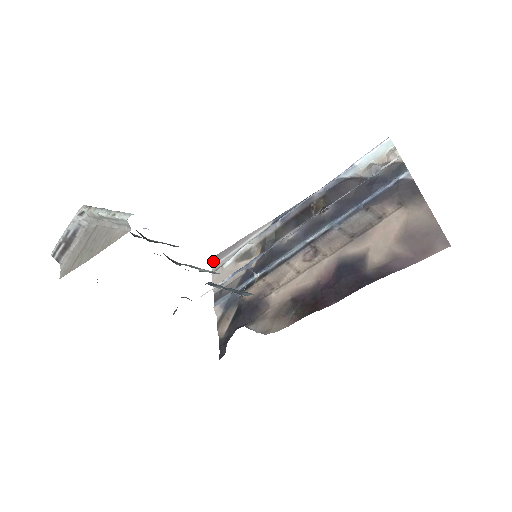
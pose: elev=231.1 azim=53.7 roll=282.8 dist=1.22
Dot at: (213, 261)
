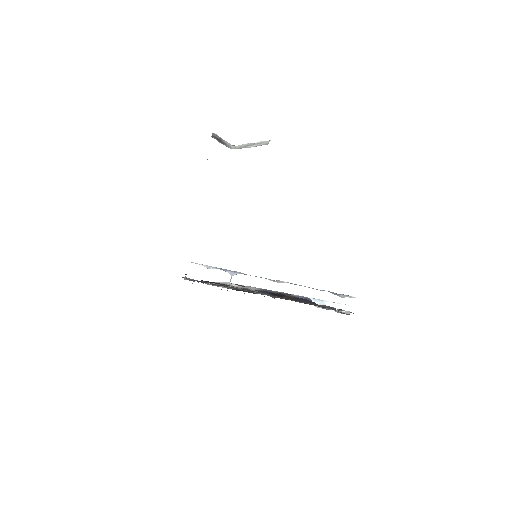
Dot at: occluded
